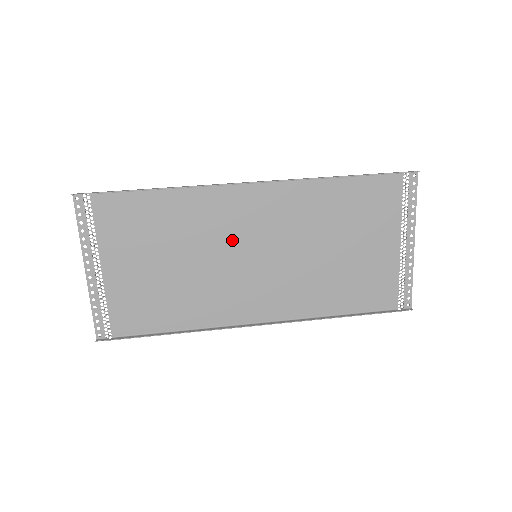
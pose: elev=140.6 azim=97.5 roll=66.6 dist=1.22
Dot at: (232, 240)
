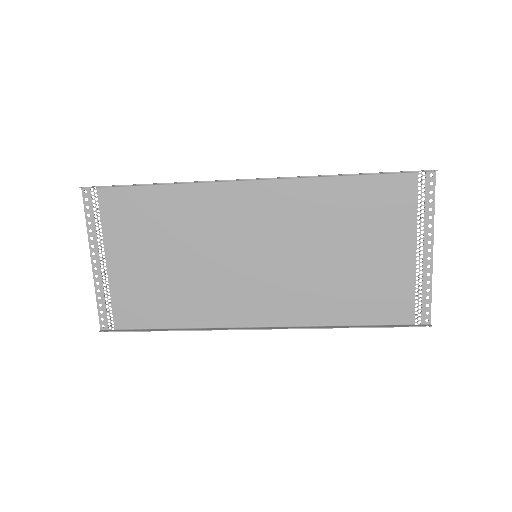
Dot at: (231, 238)
